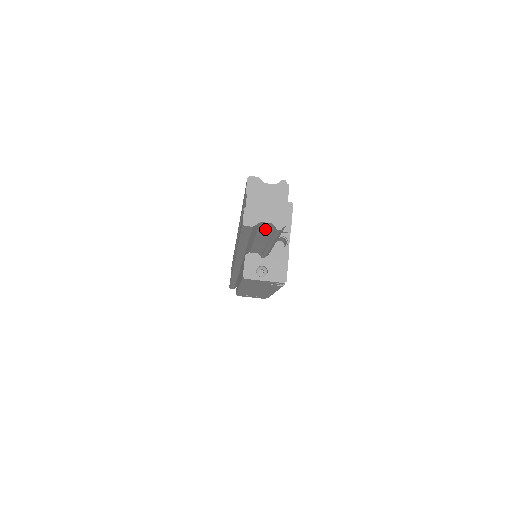
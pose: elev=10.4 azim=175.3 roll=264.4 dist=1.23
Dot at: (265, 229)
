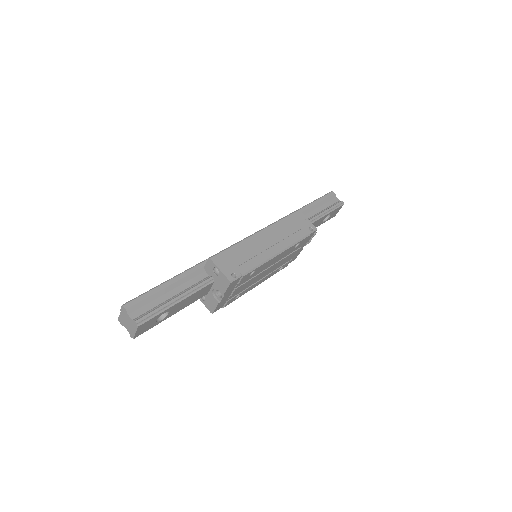
Dot at: occluded
